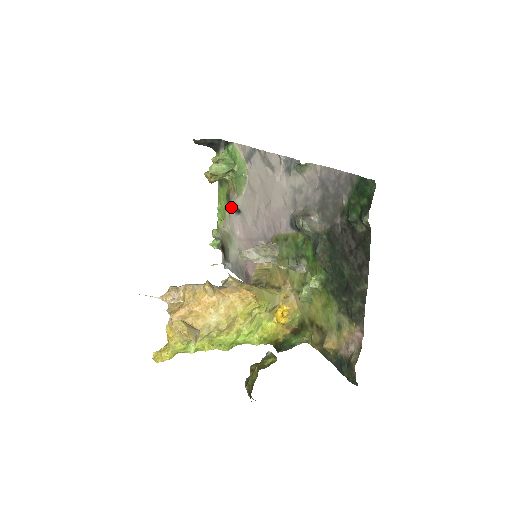
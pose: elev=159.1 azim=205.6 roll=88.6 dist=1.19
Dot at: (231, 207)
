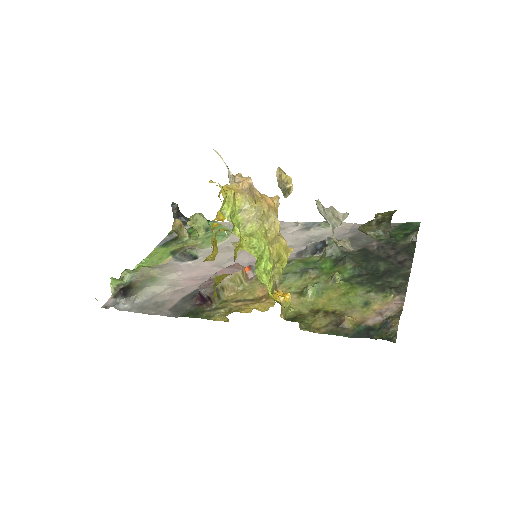
Dot at: (188, 251)
